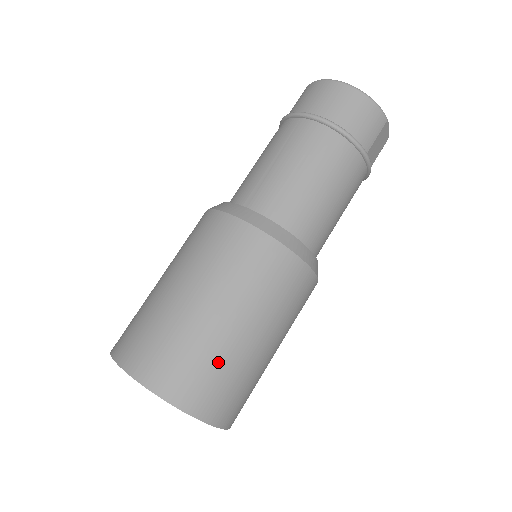
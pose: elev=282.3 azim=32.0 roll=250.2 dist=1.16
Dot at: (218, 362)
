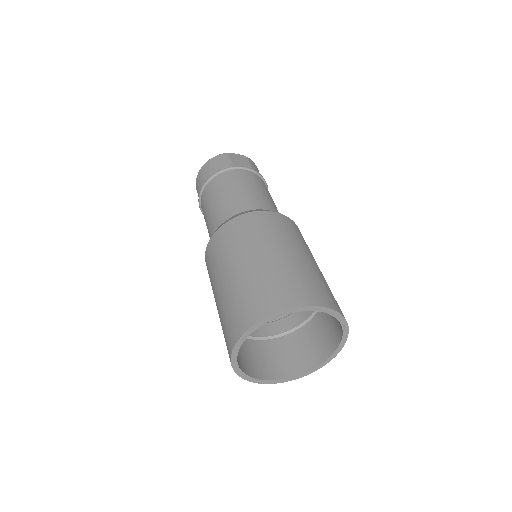
Dot at: (254, 284)
